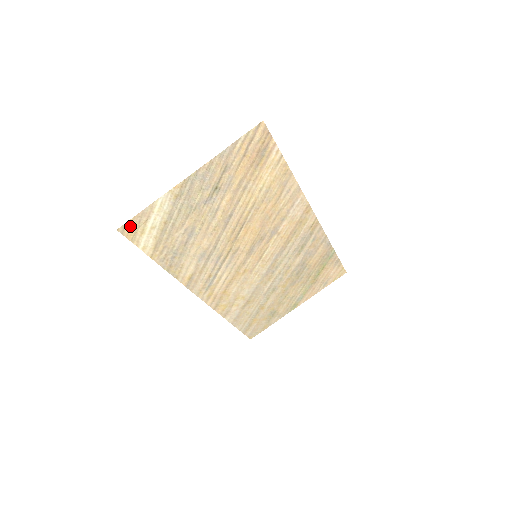
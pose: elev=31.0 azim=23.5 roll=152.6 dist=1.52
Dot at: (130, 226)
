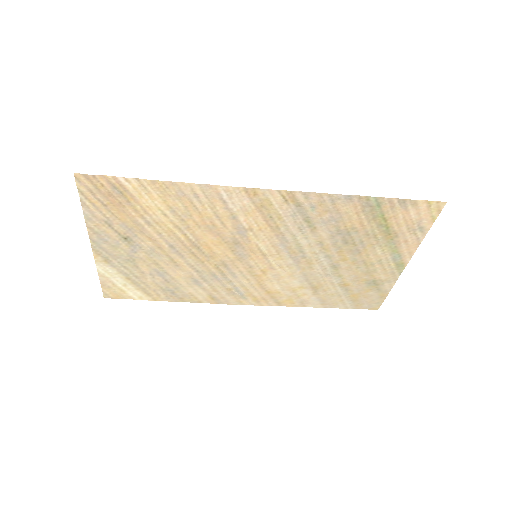
Dot at: (109, 292)
